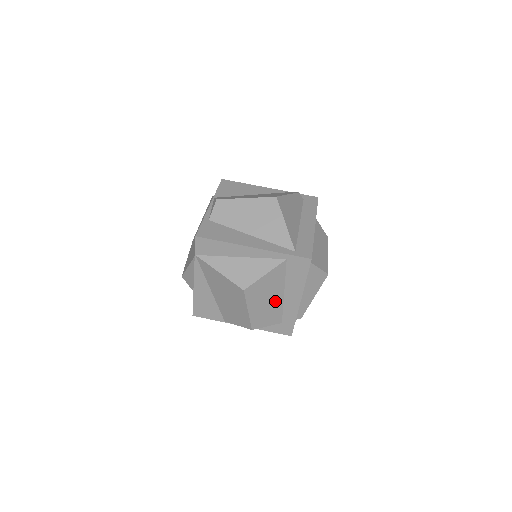
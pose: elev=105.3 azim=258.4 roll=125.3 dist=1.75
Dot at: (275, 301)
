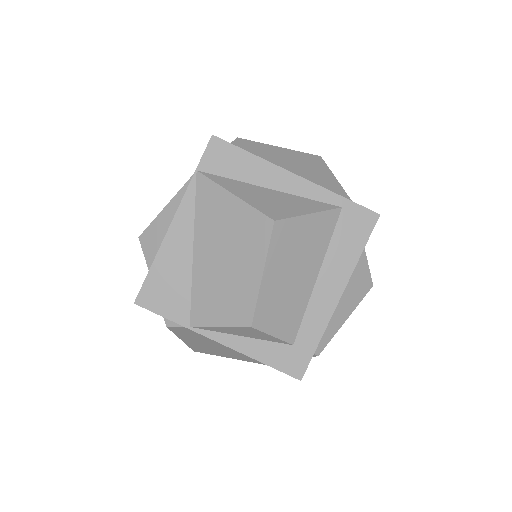
Dot at: (301, 285)
